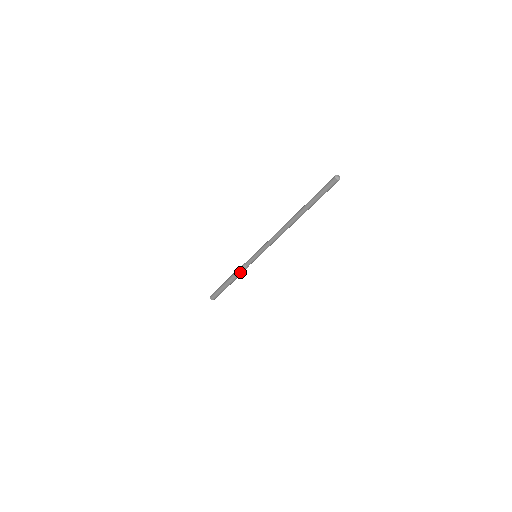
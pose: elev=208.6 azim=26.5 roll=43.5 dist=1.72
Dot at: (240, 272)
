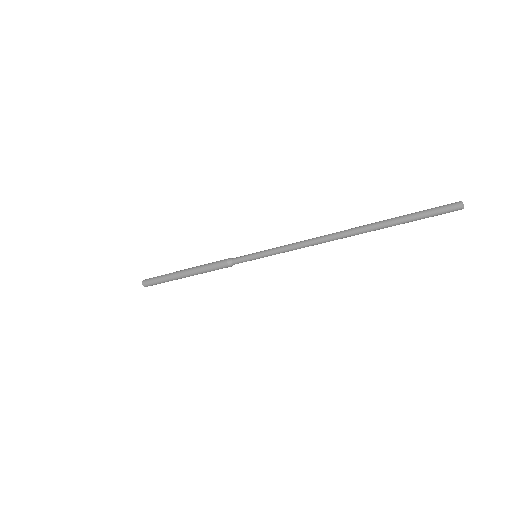
Dot at: occluded
